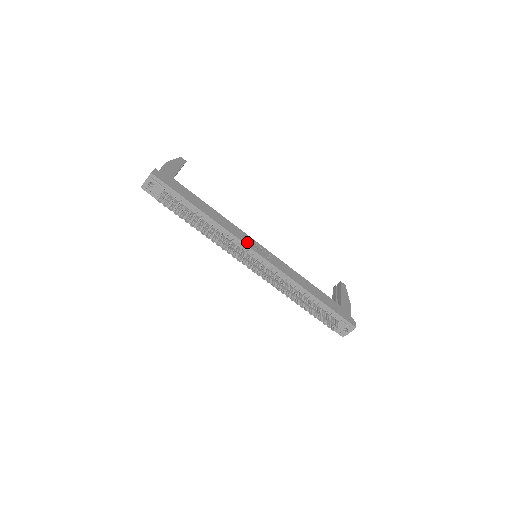
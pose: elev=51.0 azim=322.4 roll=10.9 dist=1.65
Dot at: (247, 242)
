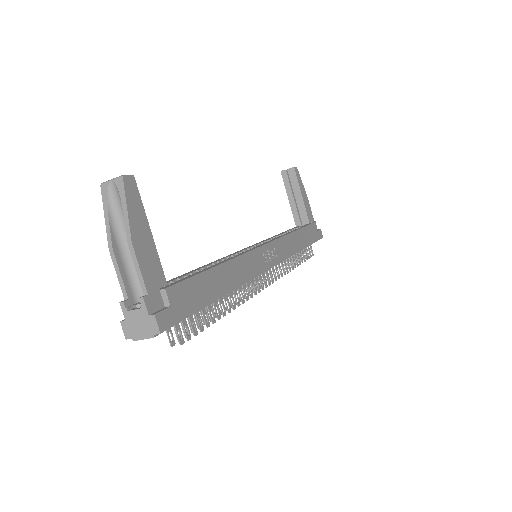
Dot at: (260, 266)
